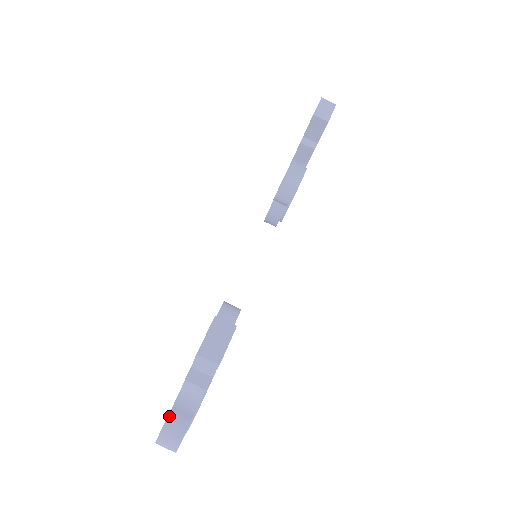
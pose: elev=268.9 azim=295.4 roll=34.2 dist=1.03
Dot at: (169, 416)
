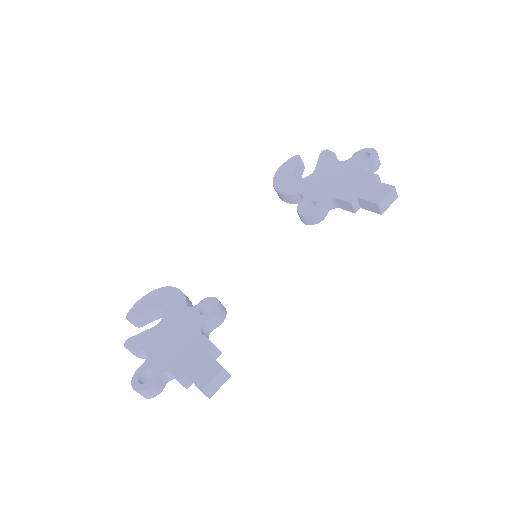
Dot at: (152, 385)
